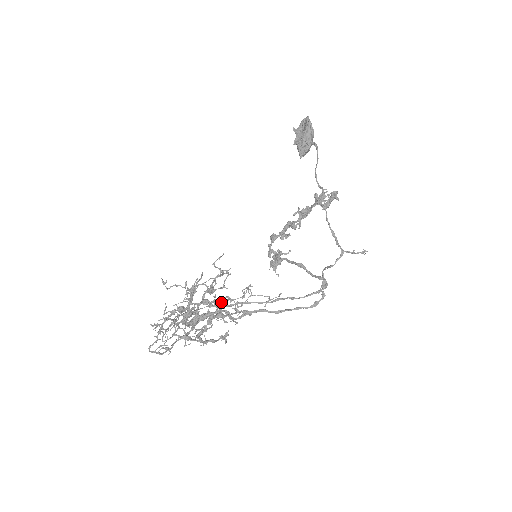
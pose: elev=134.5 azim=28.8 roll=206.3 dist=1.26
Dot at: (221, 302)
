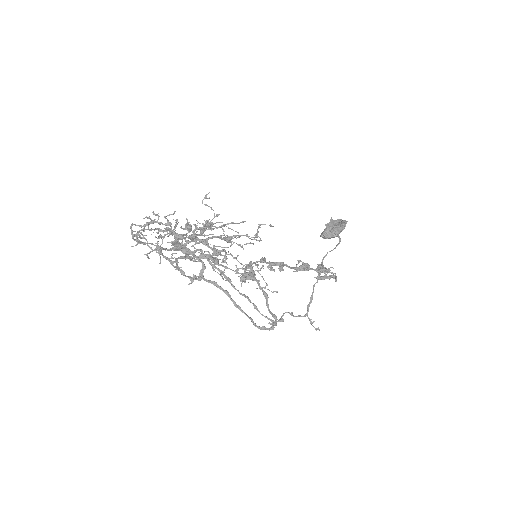
Dot at: (226, 254)
